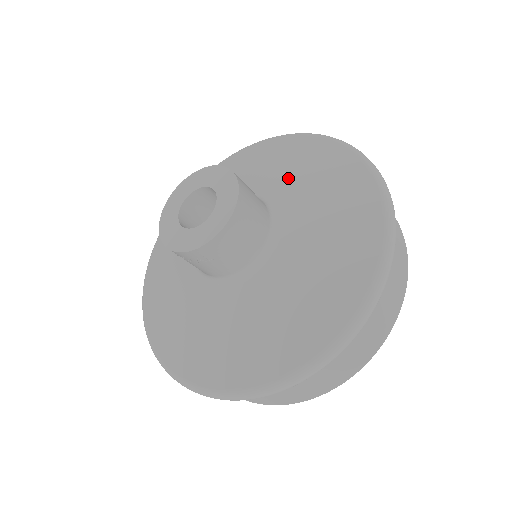
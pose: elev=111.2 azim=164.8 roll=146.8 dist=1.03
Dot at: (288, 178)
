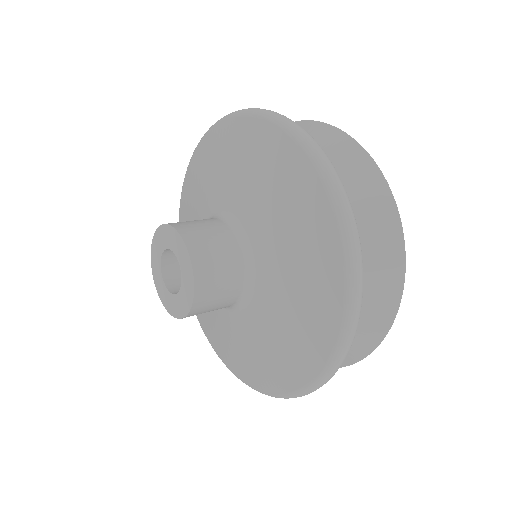
Dot at: (269, 219)
